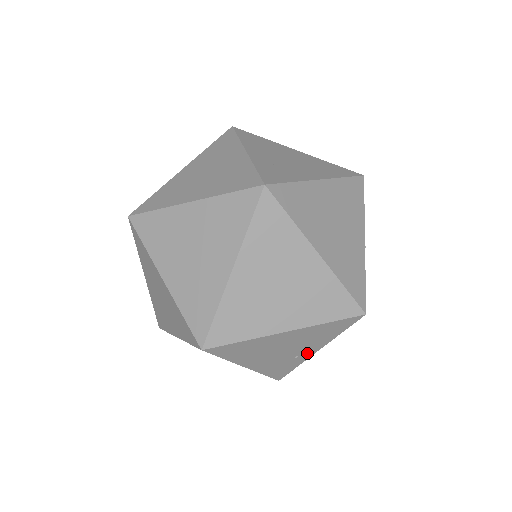
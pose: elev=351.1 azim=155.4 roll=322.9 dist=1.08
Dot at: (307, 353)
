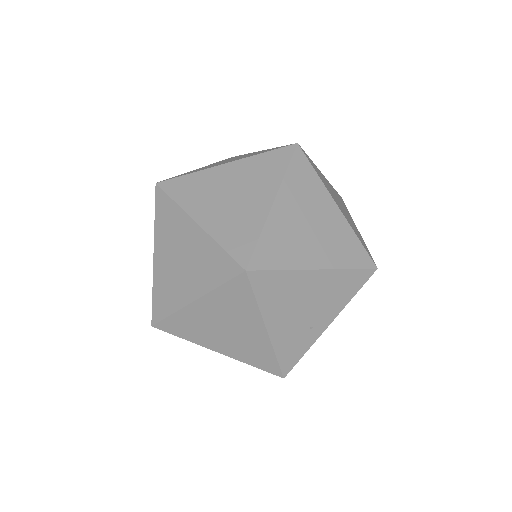
Dot at: (321, 325)
